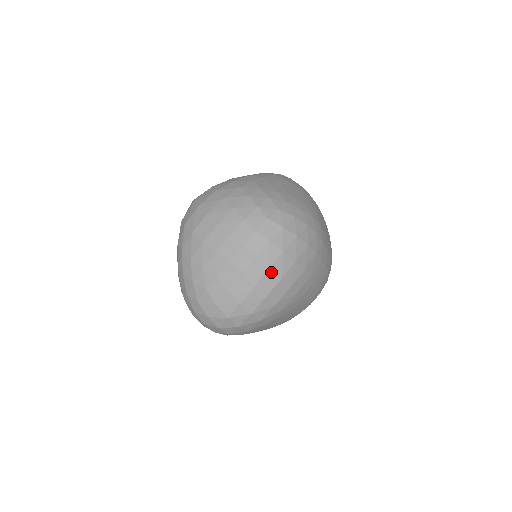
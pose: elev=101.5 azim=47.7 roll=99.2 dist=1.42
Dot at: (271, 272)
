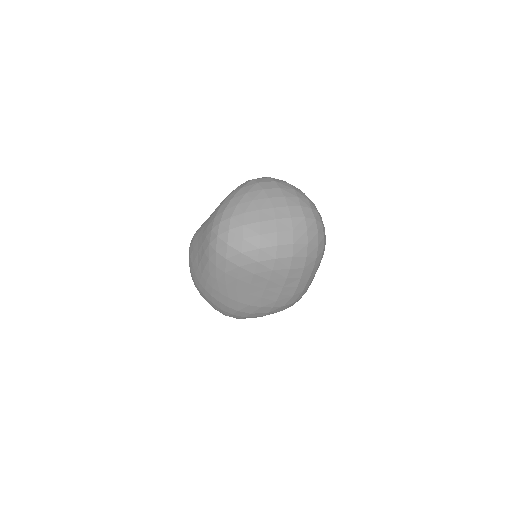
Dot at: (292, 234)
